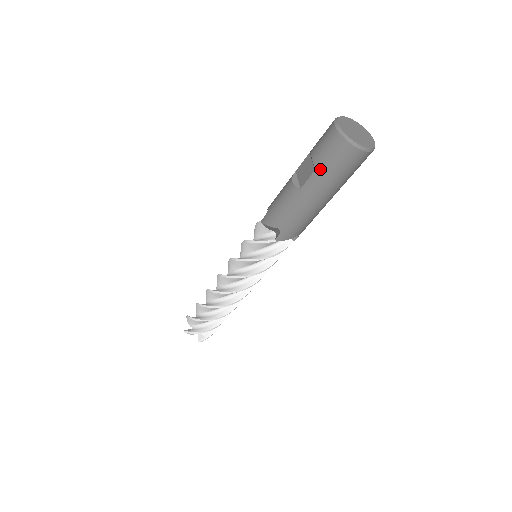
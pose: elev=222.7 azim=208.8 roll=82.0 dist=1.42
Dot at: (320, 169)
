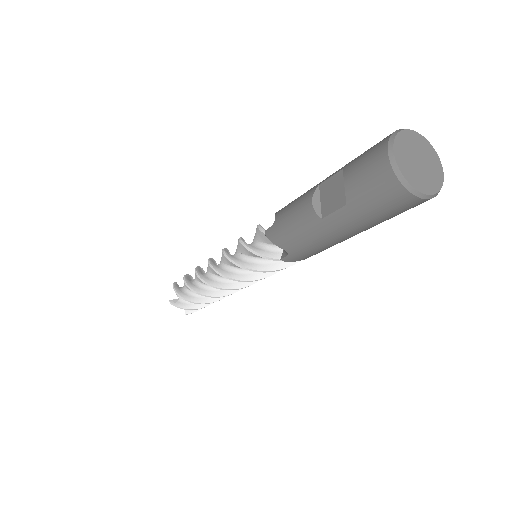
Dot at: (354, 206)
